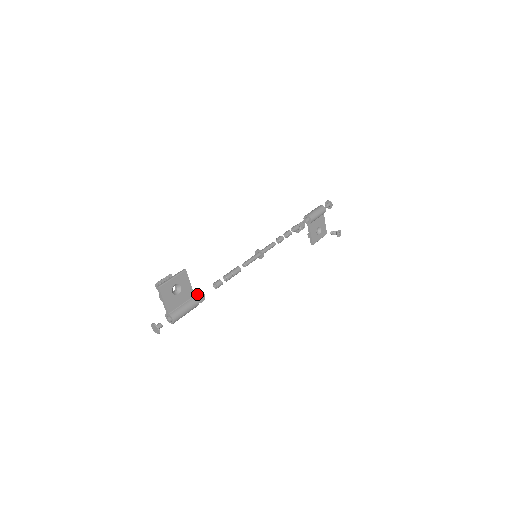
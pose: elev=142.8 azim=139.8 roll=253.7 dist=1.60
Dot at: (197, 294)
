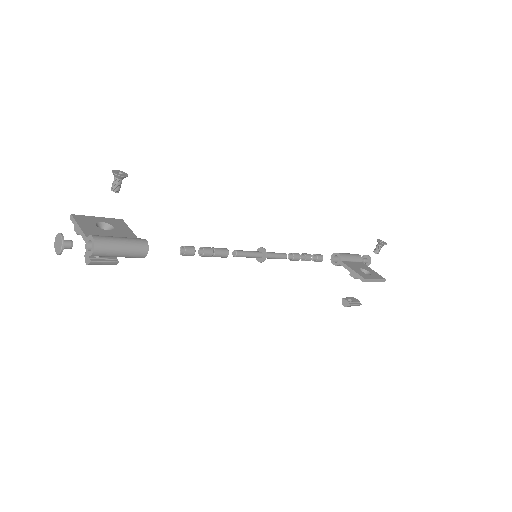
Dot at: (116, 178)
